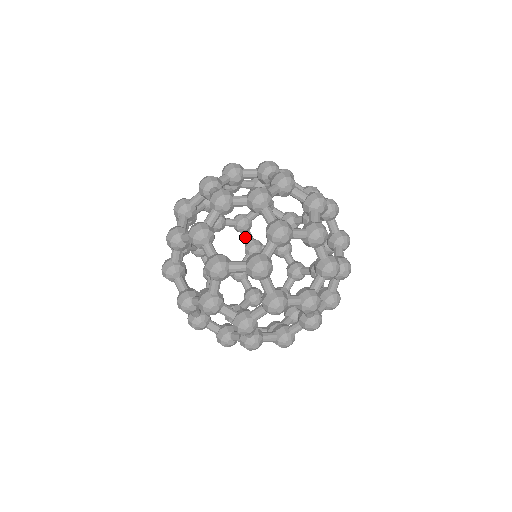
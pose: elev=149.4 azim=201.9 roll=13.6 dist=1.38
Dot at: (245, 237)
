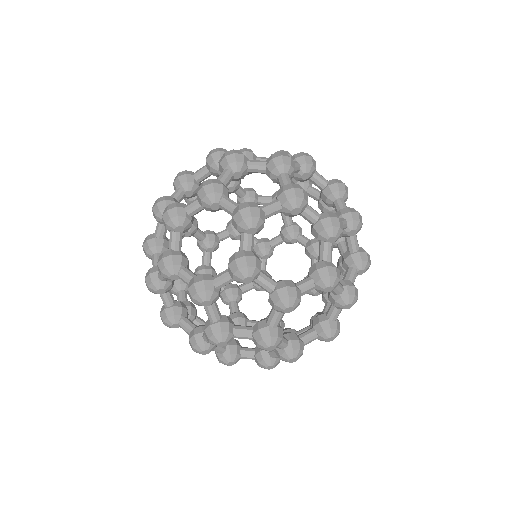
Dot at: occluded
